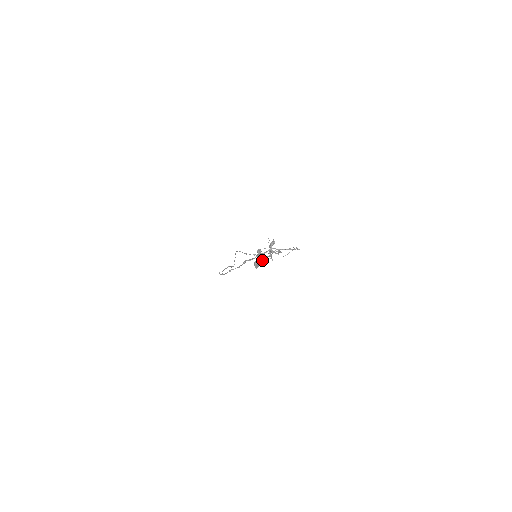
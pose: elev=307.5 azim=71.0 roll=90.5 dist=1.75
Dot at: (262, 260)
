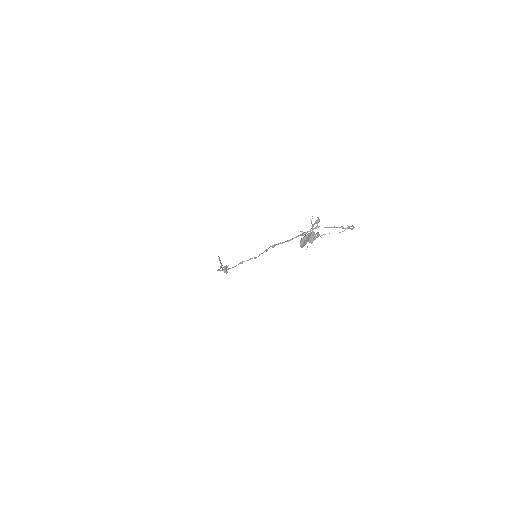
Dot at: (311, 237)
